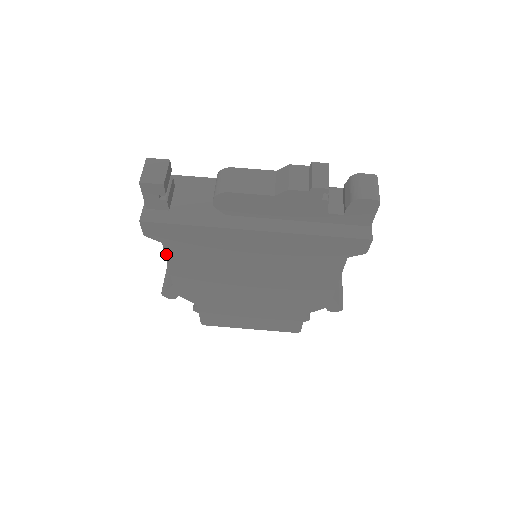
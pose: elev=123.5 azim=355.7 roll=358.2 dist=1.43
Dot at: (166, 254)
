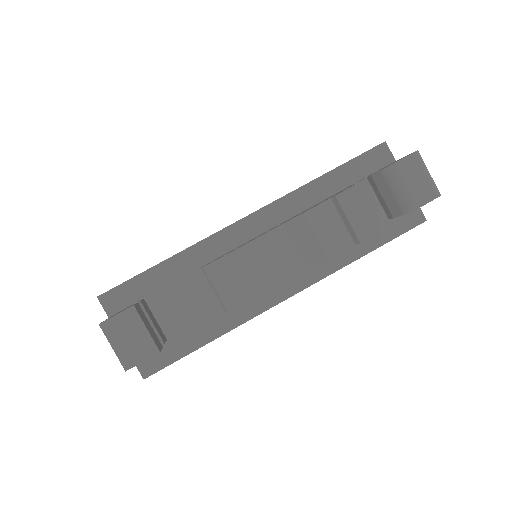
Dot at: occluded
